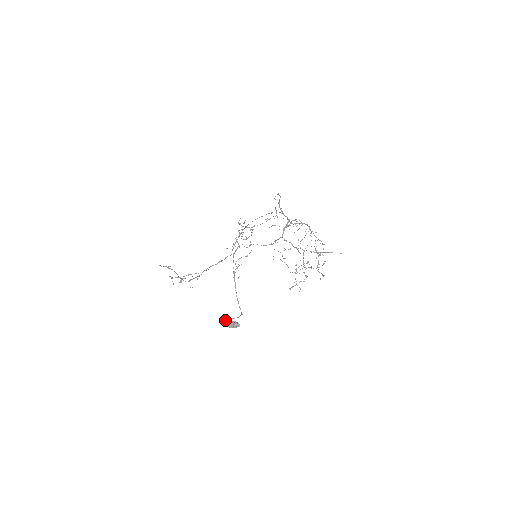
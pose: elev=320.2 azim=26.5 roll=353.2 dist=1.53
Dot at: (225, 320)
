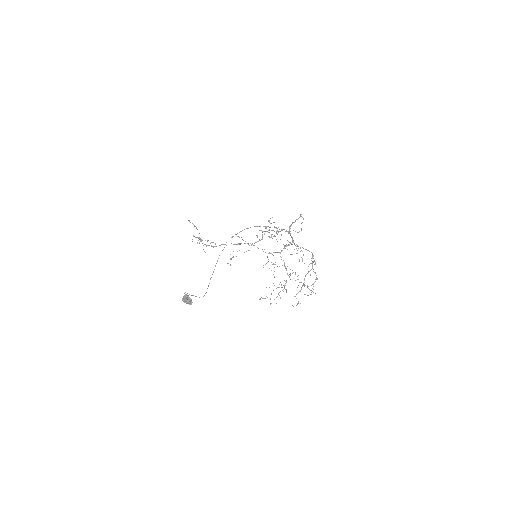
Dot at: occluded
